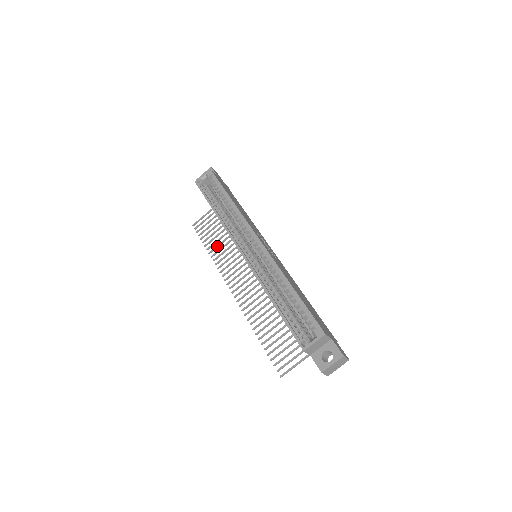
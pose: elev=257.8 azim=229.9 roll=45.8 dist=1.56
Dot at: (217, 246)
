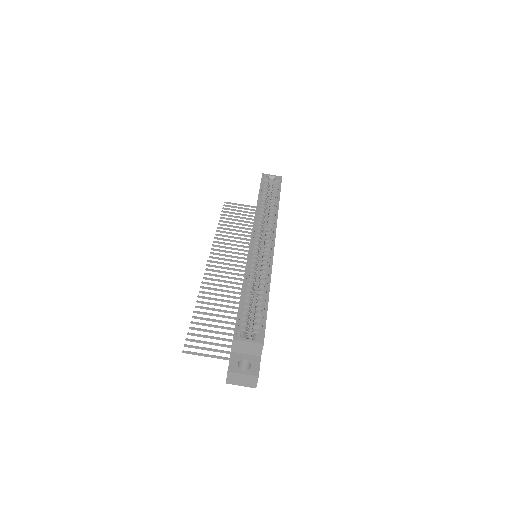
Dot at: (229, 229)
